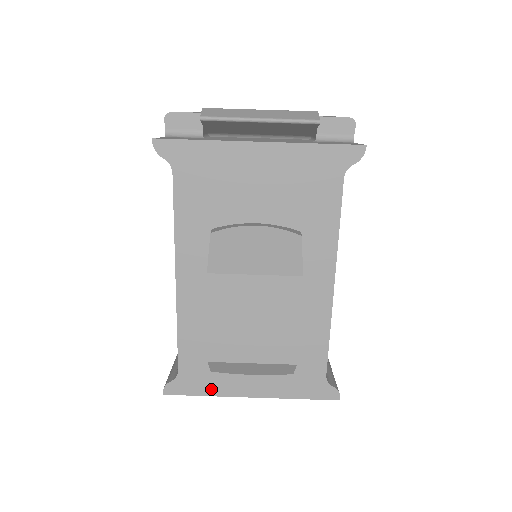
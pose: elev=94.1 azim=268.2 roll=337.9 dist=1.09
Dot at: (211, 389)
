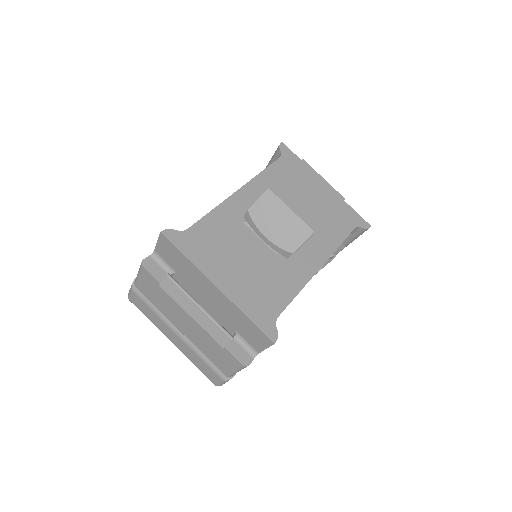
Dot at: (196, 258)
